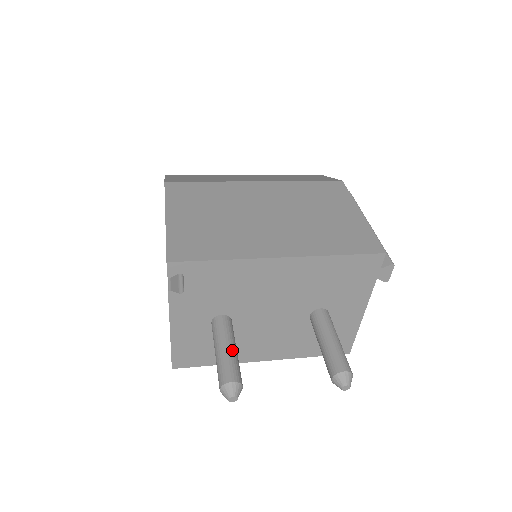
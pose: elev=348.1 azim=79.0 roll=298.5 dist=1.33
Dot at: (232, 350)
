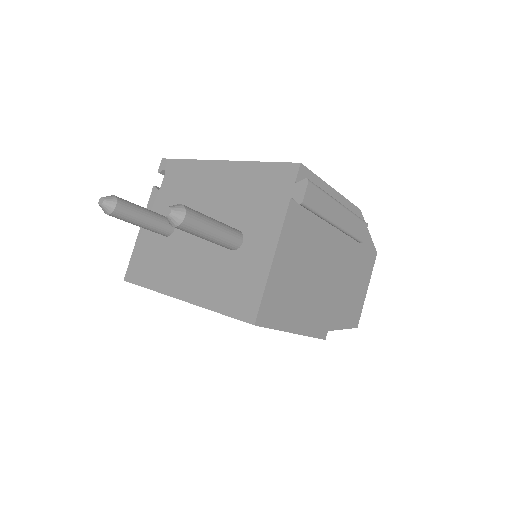
Dot at: (143, 208)
